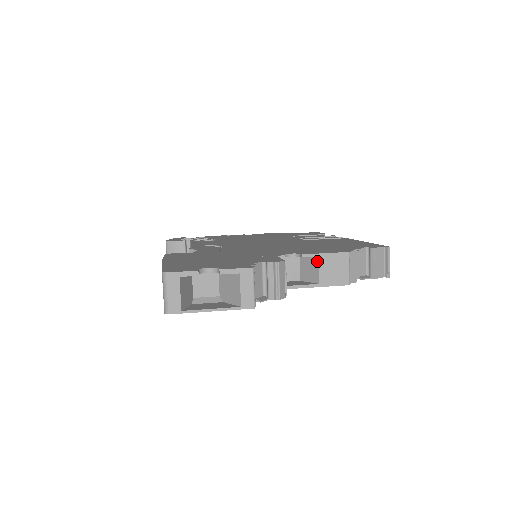
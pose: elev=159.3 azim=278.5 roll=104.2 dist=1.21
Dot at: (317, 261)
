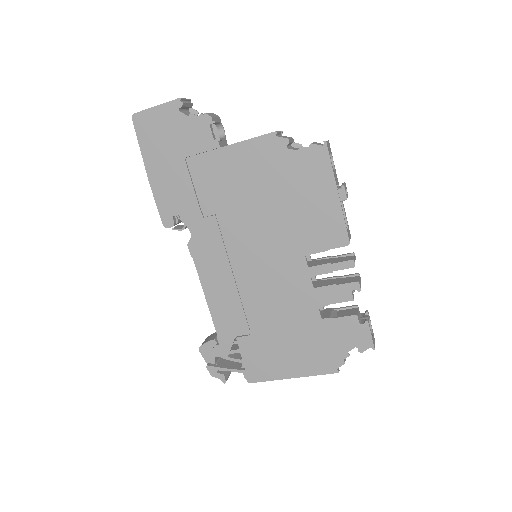
Dot at: occluded
